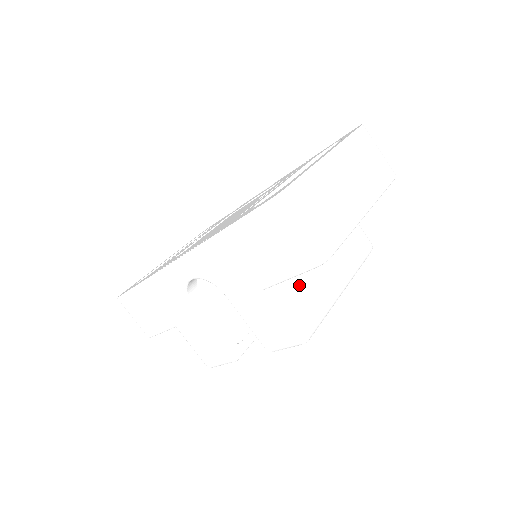
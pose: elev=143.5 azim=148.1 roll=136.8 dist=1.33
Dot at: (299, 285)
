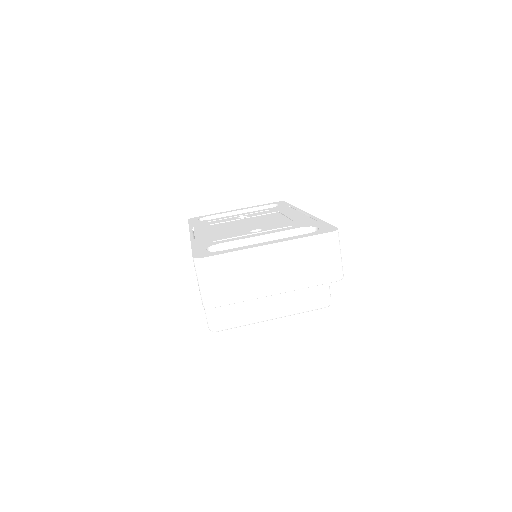
Dot at: occluded
